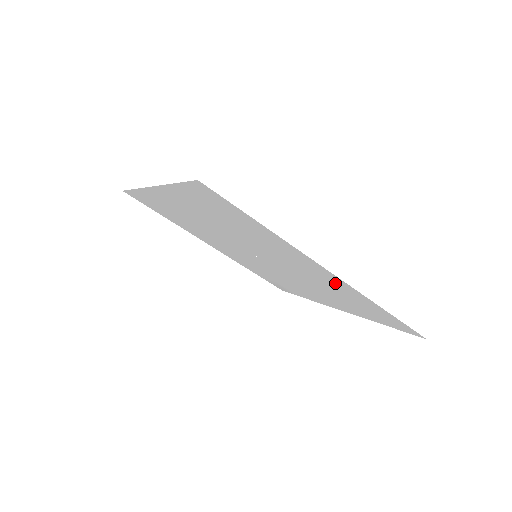
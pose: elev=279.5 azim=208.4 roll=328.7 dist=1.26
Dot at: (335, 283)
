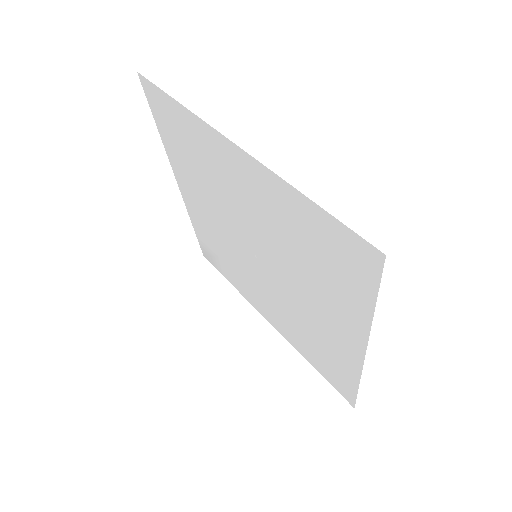
Dot at: (341, 348)
